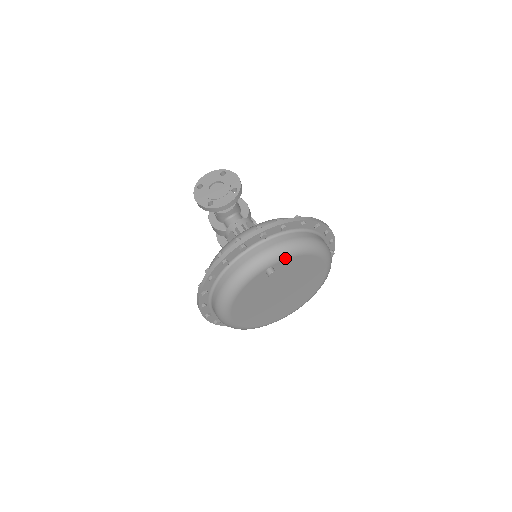
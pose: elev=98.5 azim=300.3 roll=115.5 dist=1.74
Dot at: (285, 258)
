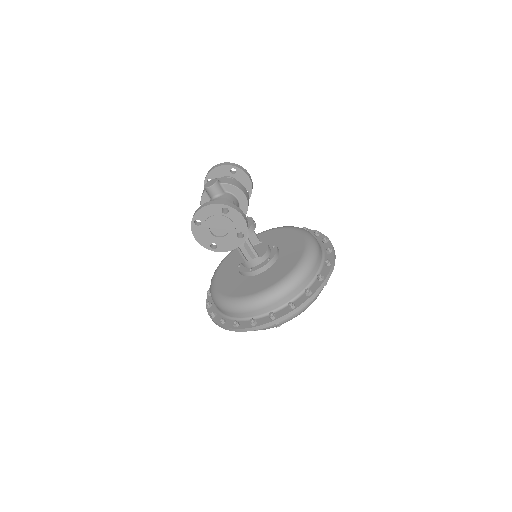
Dot at: occluded
